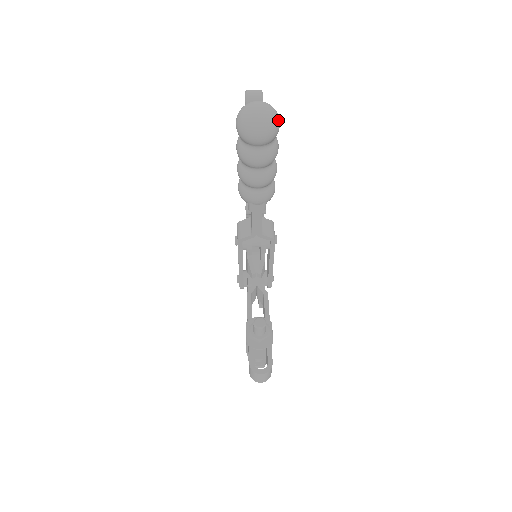
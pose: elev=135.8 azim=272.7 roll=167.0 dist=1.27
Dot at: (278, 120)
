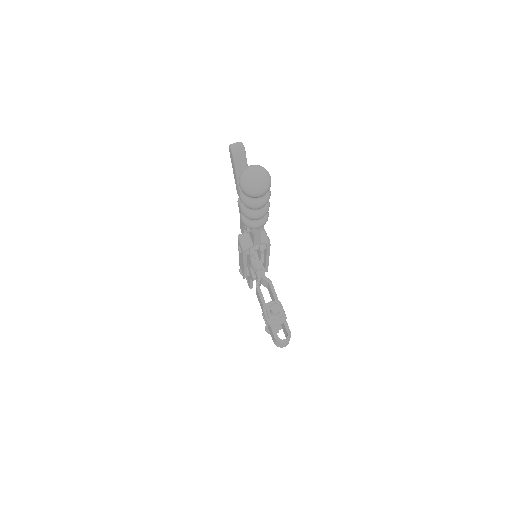
Dot at: (270, 177)
